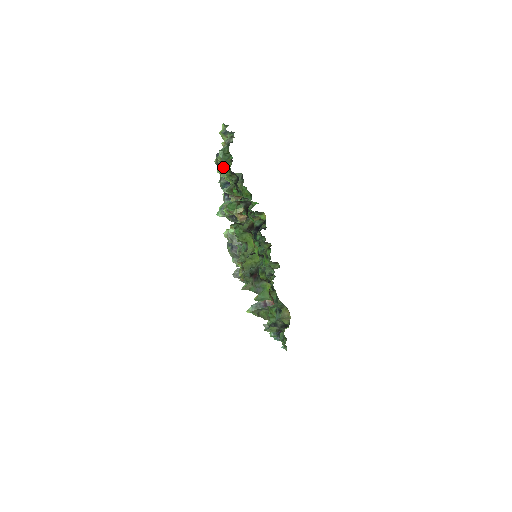
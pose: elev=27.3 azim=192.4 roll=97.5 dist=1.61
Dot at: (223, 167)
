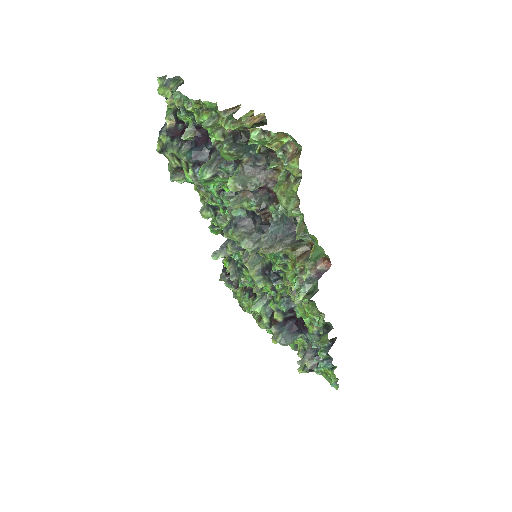
Dot at: (187, 107)
